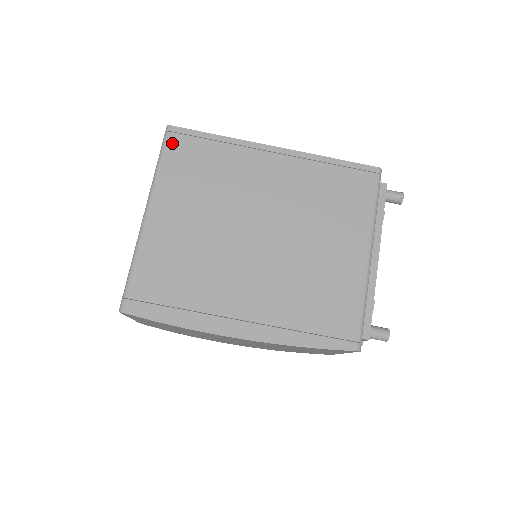
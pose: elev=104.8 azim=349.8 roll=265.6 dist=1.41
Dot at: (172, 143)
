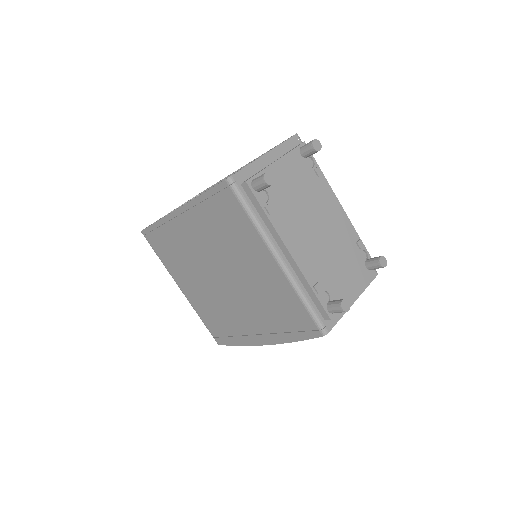
Dot at: (150, 242)
